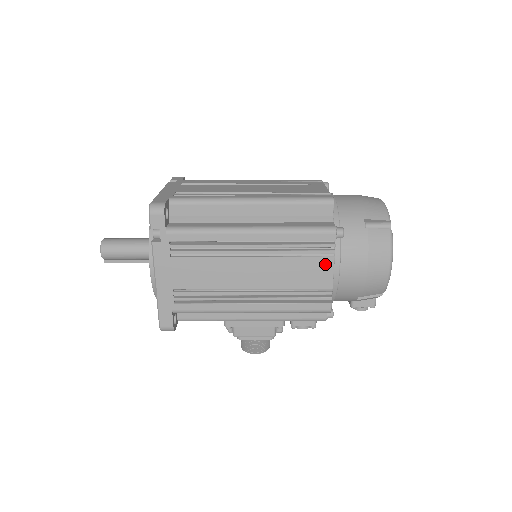
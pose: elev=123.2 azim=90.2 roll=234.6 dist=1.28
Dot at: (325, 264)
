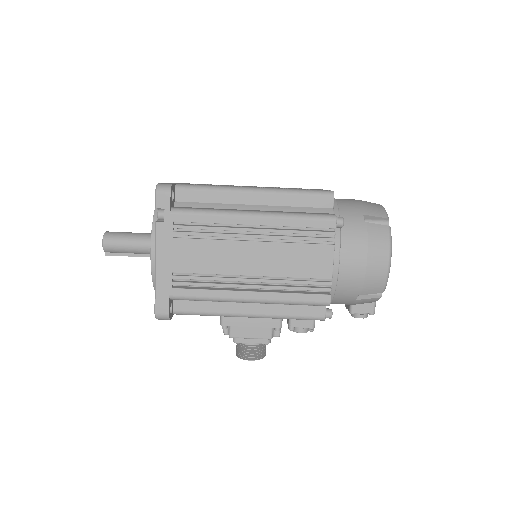
Dot at: (325, 252)
